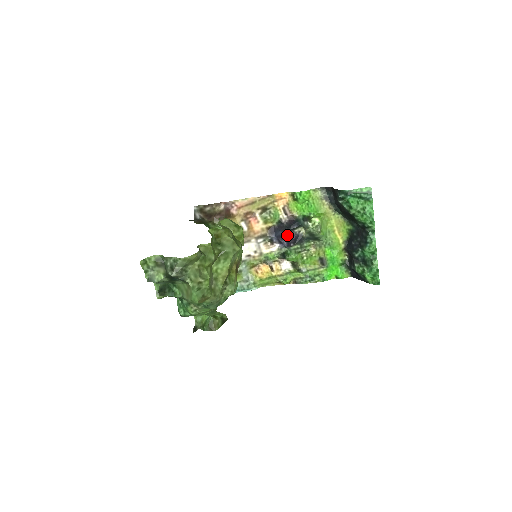
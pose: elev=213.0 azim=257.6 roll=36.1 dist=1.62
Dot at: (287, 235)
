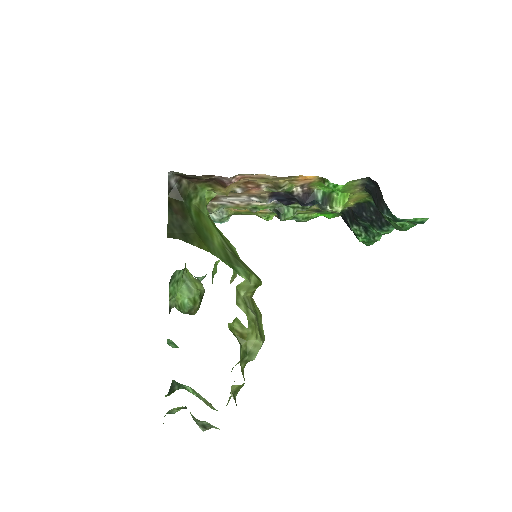
Dot at: (292, 202)
